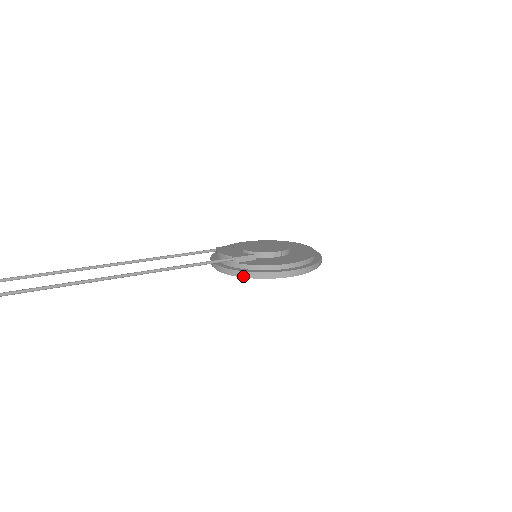
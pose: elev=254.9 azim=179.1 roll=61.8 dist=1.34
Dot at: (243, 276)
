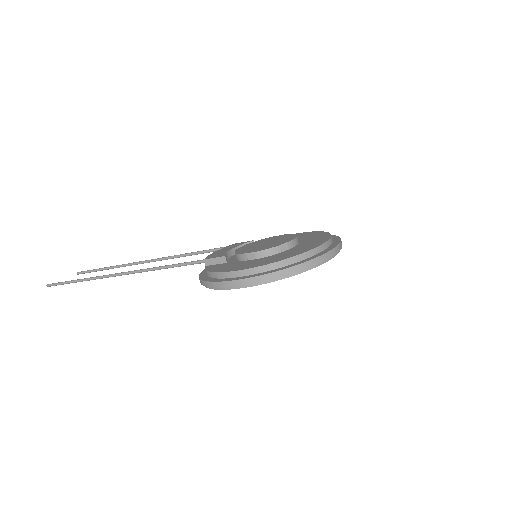
Dot at: occluded
